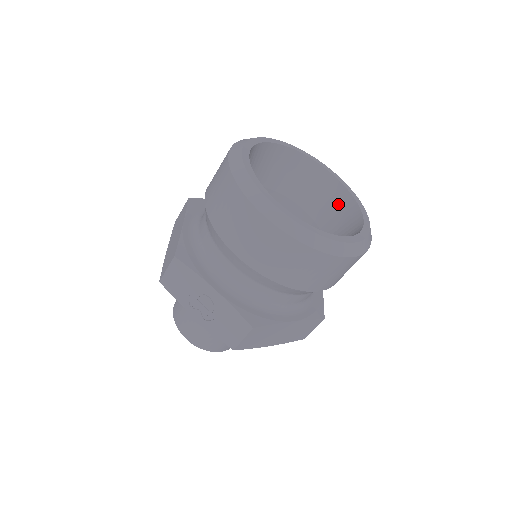
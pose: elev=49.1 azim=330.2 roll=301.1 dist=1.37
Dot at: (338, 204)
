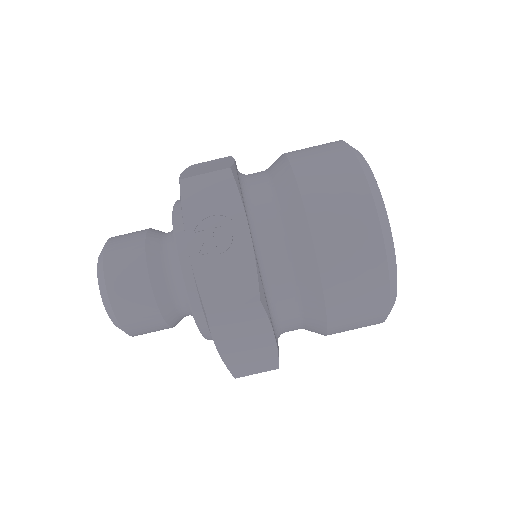
Dot at: occluded
